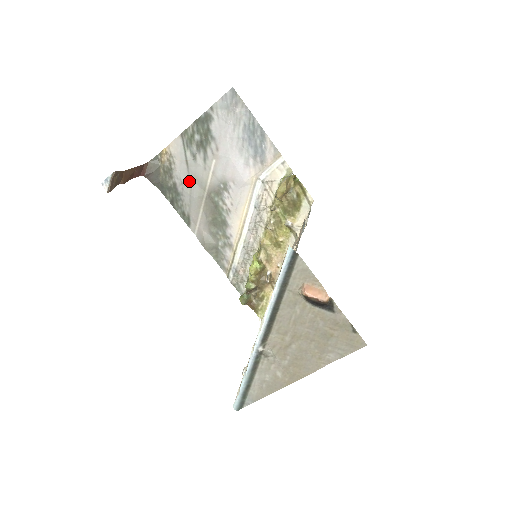
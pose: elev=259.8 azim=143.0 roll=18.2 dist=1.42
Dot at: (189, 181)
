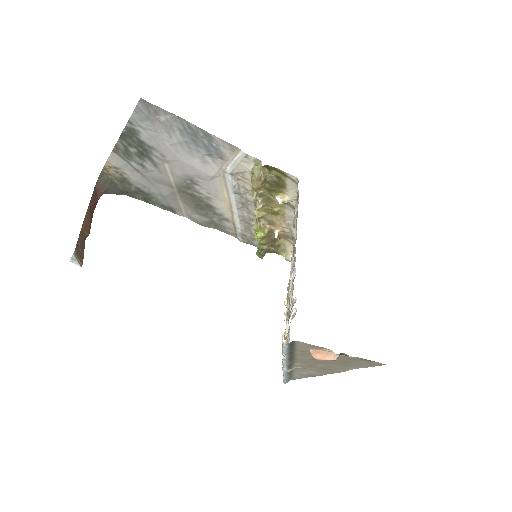
Dot at: (151, 184)
